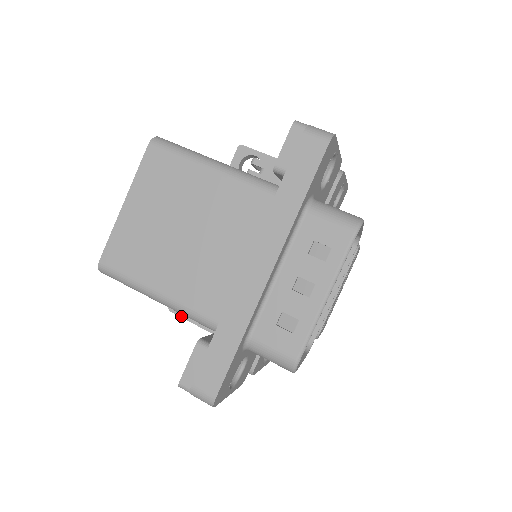
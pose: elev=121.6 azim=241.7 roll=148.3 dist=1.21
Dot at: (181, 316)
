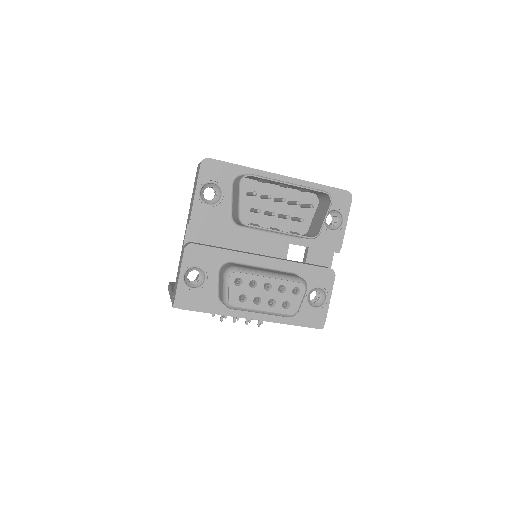
Dot at: (171, 284)
